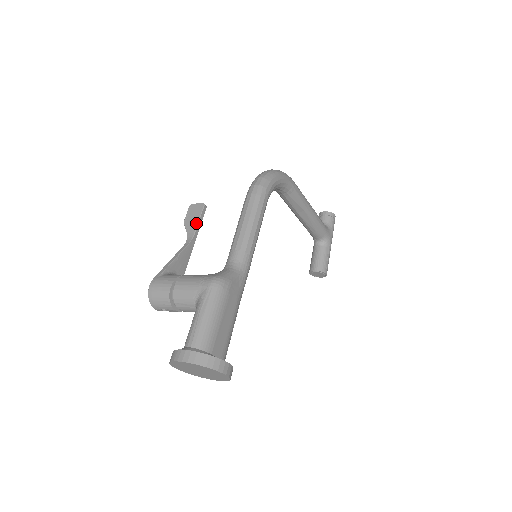
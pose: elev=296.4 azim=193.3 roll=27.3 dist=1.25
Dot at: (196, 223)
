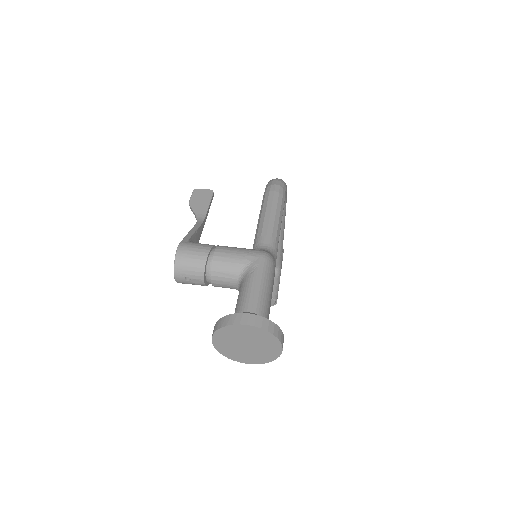
Dot at: (206, 206)
